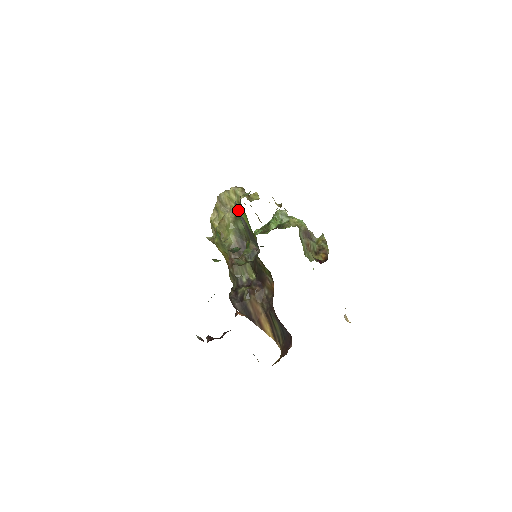
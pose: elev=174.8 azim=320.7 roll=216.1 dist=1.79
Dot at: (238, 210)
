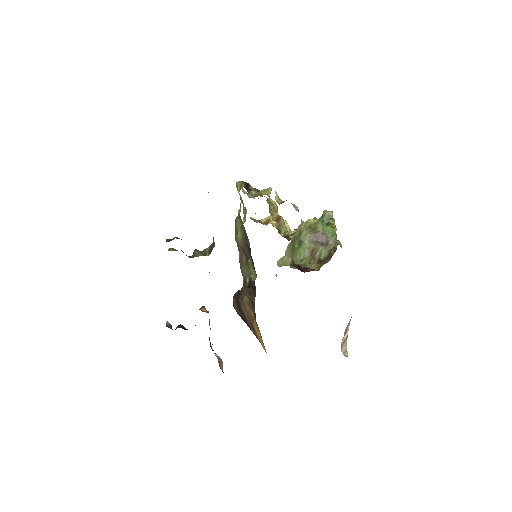
Dot at: occluded
